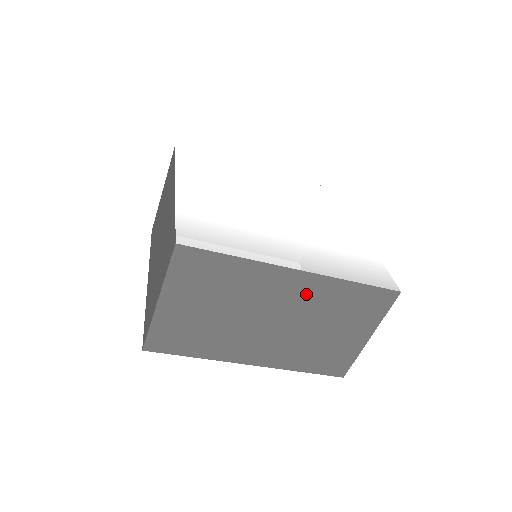
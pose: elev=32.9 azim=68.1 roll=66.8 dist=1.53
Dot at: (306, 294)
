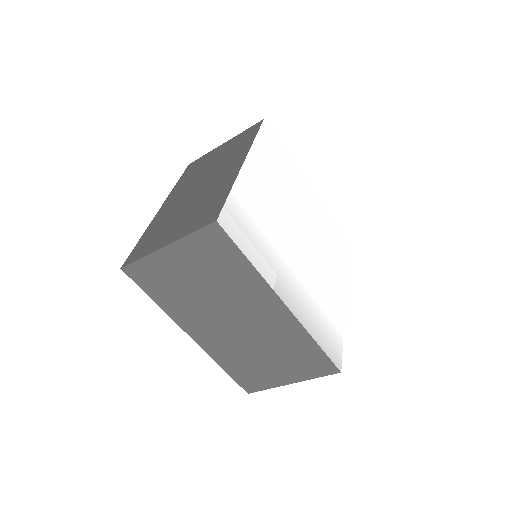
Dot at: (276, 324)
